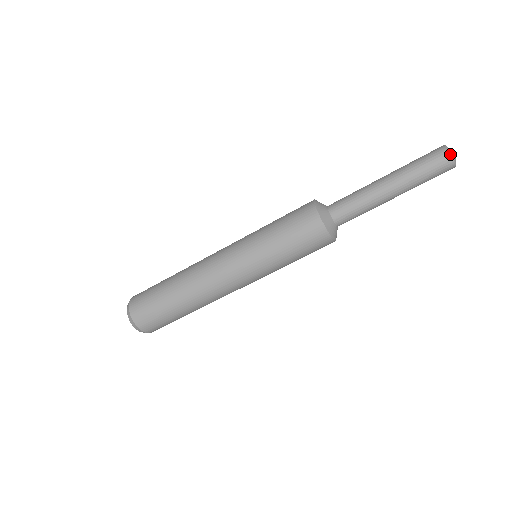
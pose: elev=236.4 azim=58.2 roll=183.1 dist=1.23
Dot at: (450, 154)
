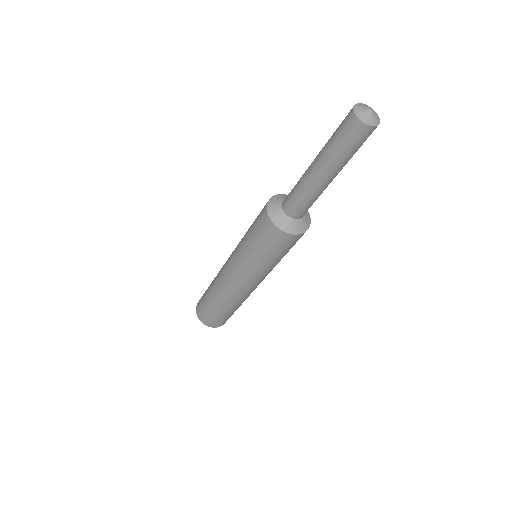
Dot at: (353, 113)
